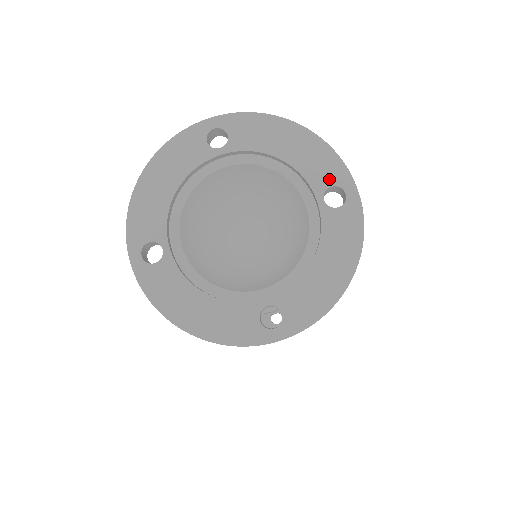
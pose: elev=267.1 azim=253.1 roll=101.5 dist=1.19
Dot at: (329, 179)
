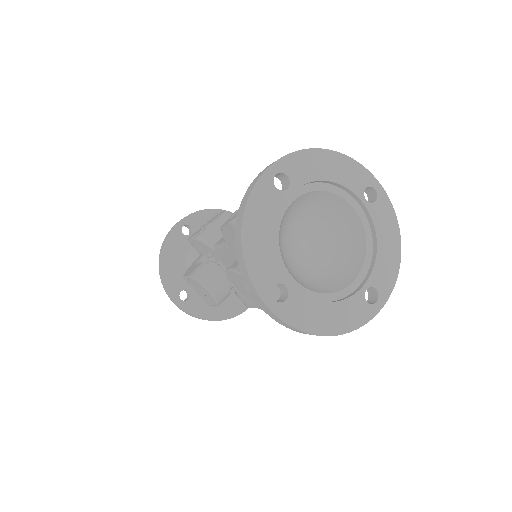
Dot at: (362, 183)
